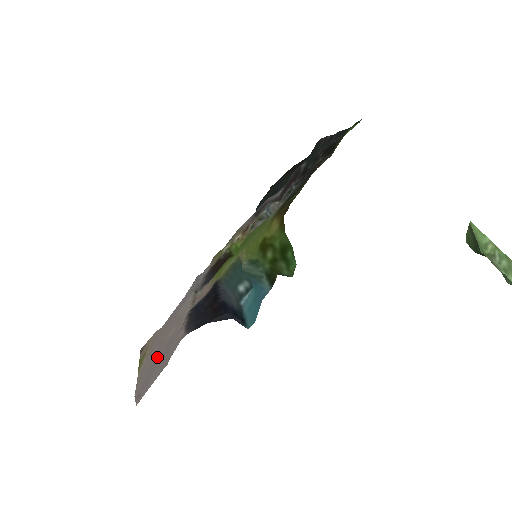
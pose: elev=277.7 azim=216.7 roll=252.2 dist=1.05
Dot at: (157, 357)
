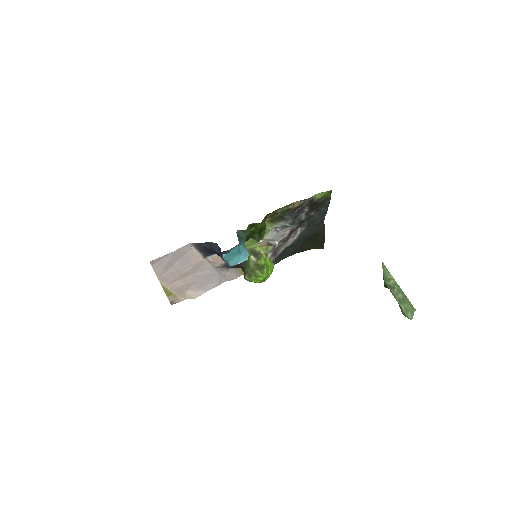
Dot at: (174, 266)
